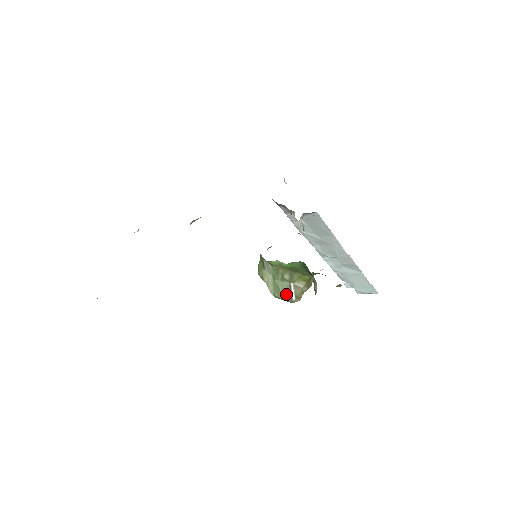
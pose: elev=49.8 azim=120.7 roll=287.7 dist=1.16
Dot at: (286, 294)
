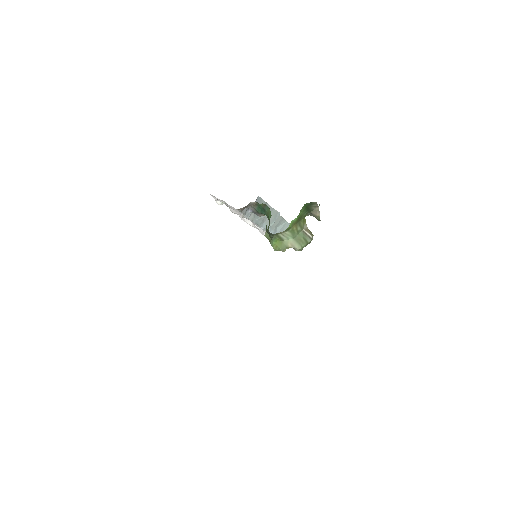
Dot at: (307, 239)
